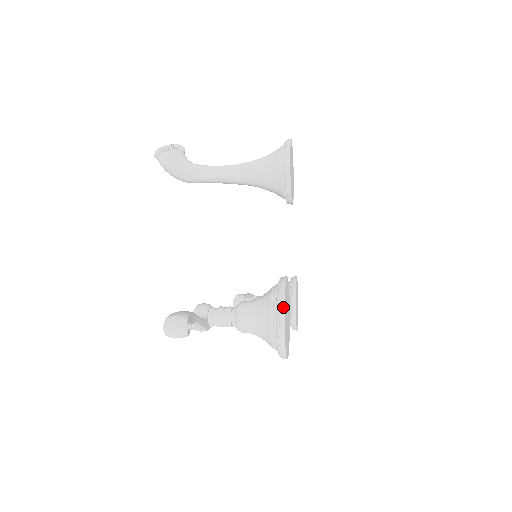
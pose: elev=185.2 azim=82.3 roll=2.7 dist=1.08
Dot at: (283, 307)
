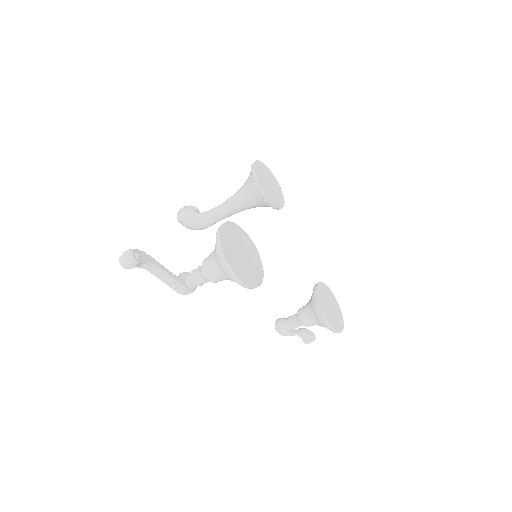
Dot at: (219, 232)
